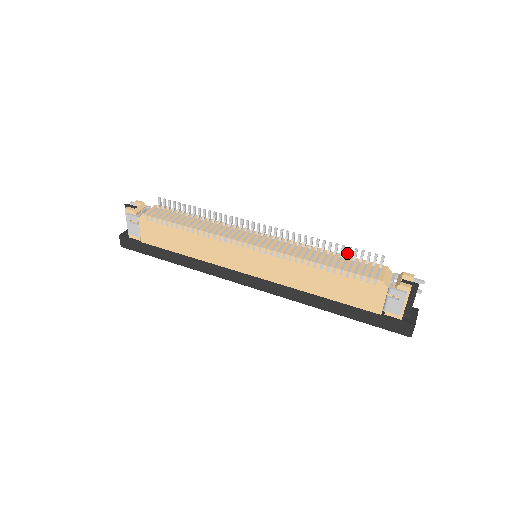
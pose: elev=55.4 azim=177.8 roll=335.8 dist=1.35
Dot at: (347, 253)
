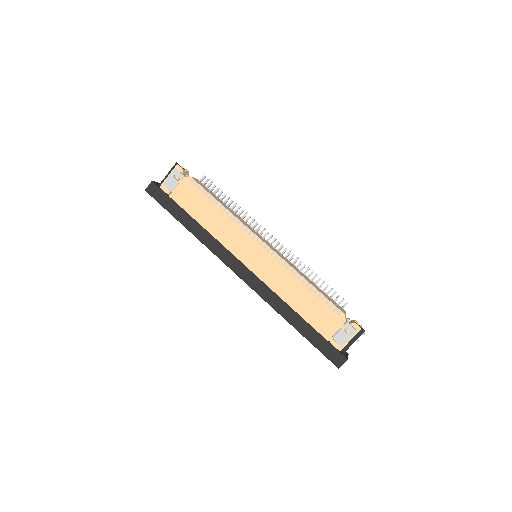
Dot at: (324, 288)
